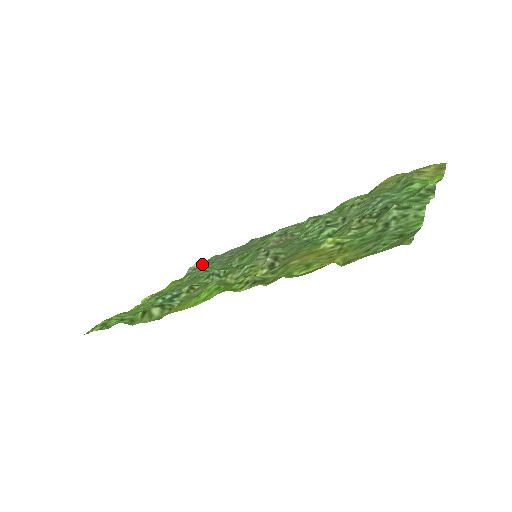
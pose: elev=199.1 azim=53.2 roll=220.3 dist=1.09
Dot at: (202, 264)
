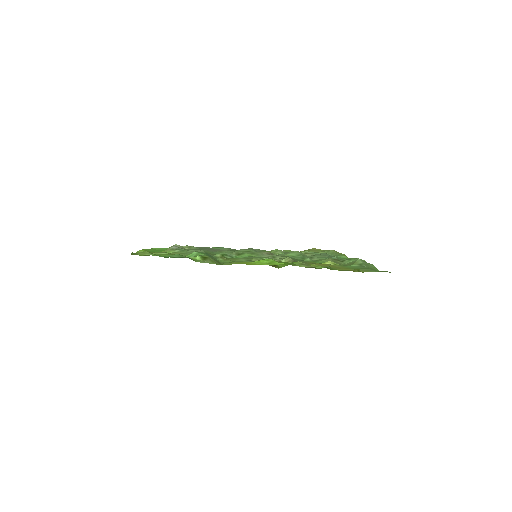
Dot at: (183, 247)
